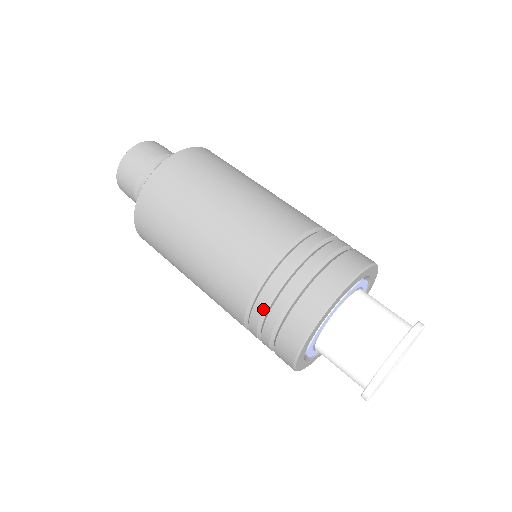
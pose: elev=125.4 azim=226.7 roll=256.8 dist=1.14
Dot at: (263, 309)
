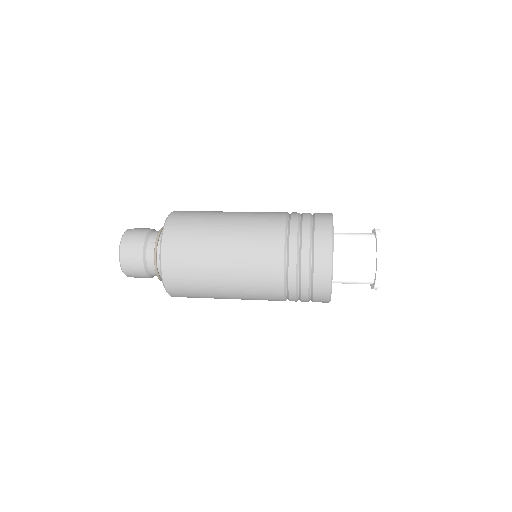
Dot at: (296, 255)
